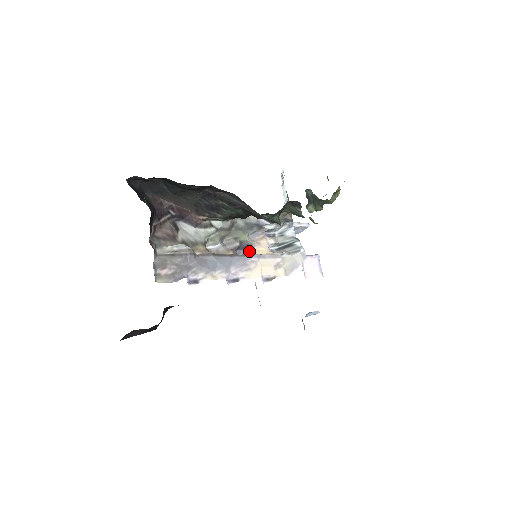
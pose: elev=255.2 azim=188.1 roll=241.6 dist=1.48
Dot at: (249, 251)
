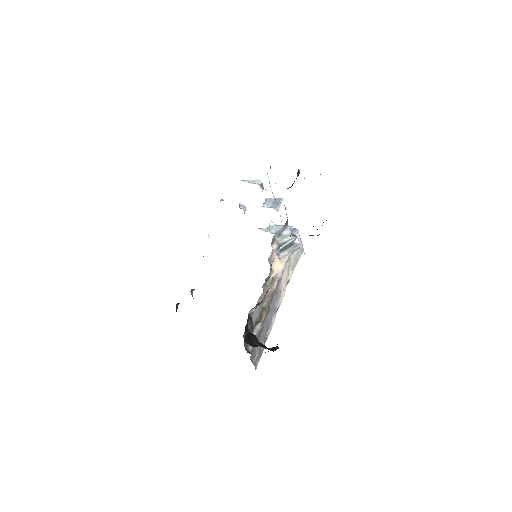
Dot at: (270, 272)
